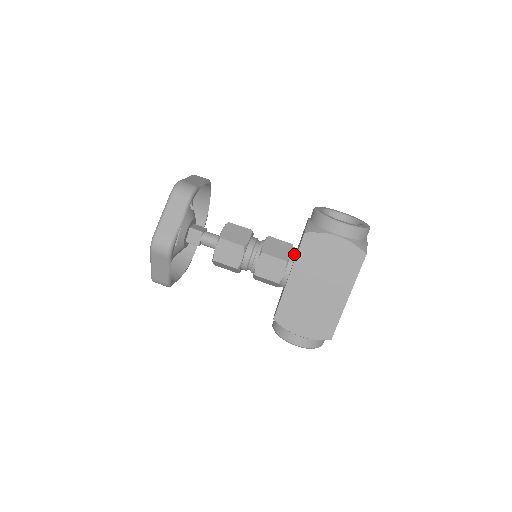
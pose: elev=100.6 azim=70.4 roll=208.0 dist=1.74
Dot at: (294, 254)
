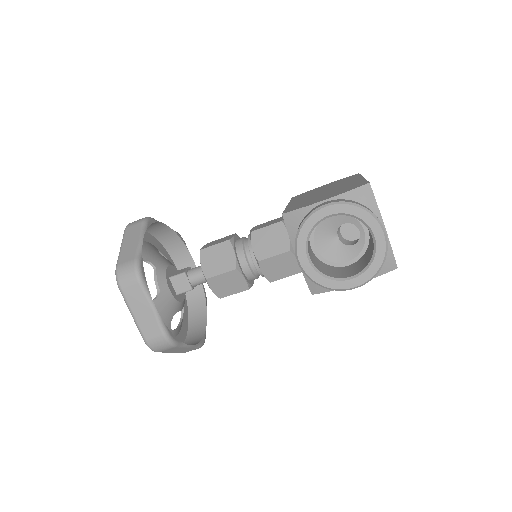
Dot at: occluded
